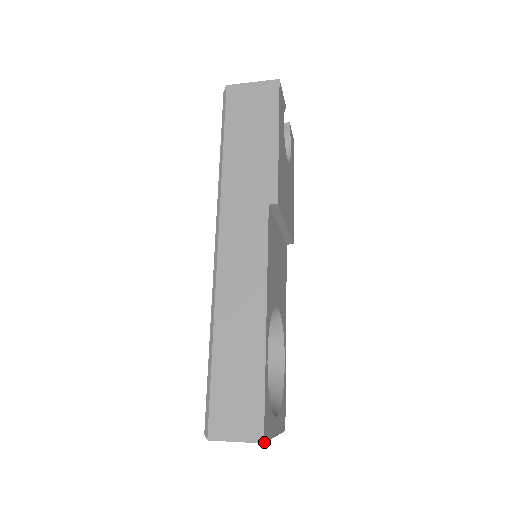
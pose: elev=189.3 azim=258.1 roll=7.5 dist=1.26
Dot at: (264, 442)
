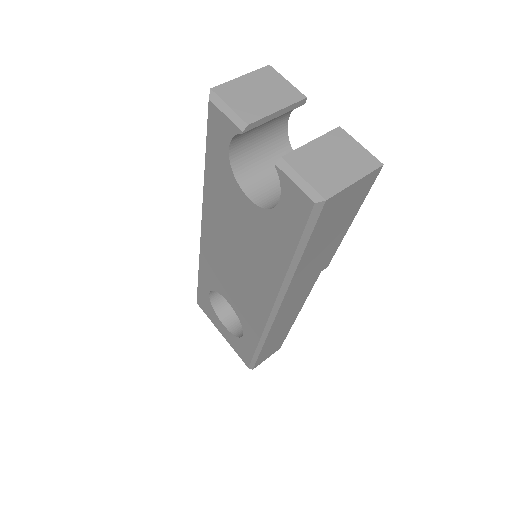
Dot at: occluded
